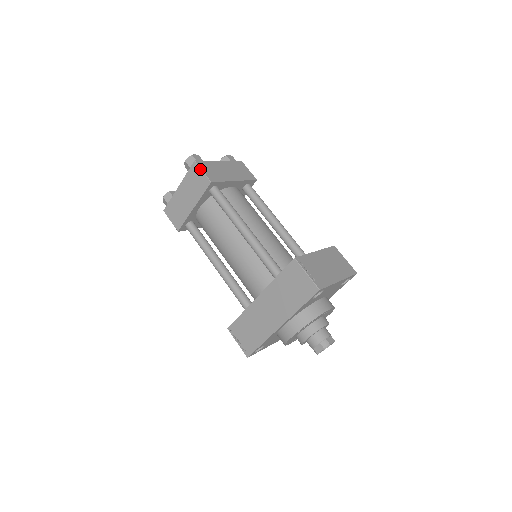
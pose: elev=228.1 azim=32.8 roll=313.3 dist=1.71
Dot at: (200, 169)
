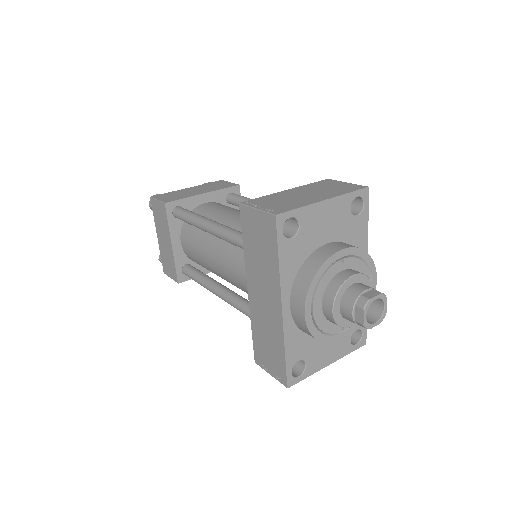
Dot at: (155, 200)
